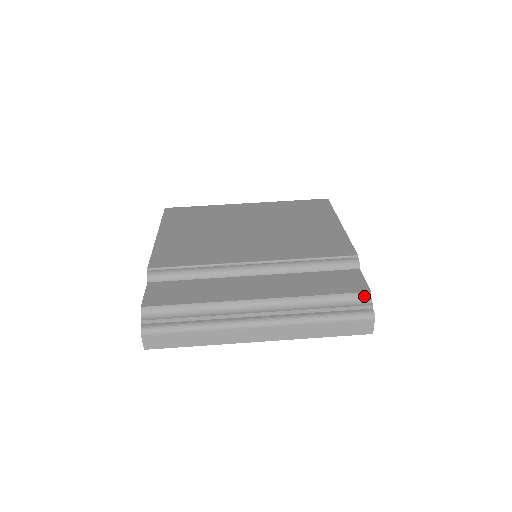
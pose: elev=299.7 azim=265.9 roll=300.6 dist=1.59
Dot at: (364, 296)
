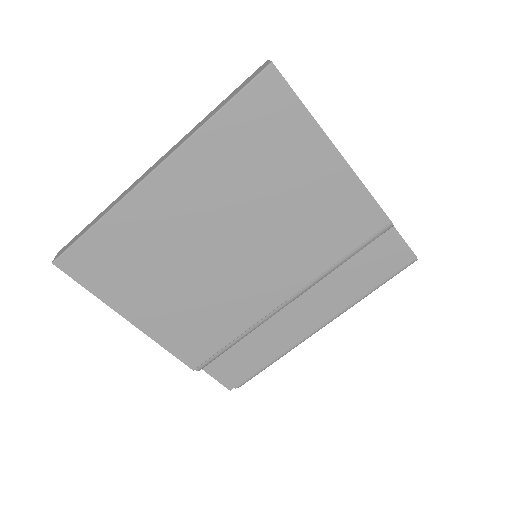
Dot at: (409, 260)
